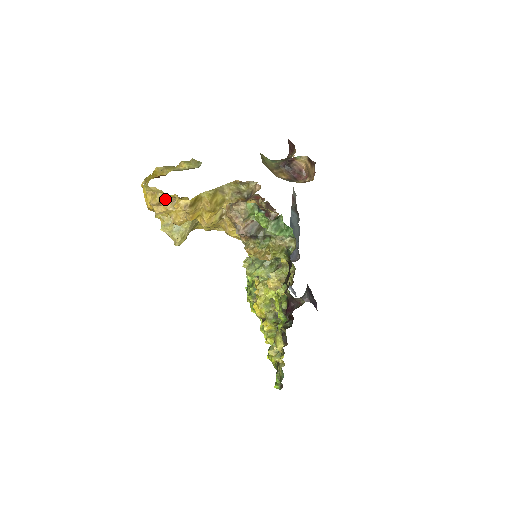
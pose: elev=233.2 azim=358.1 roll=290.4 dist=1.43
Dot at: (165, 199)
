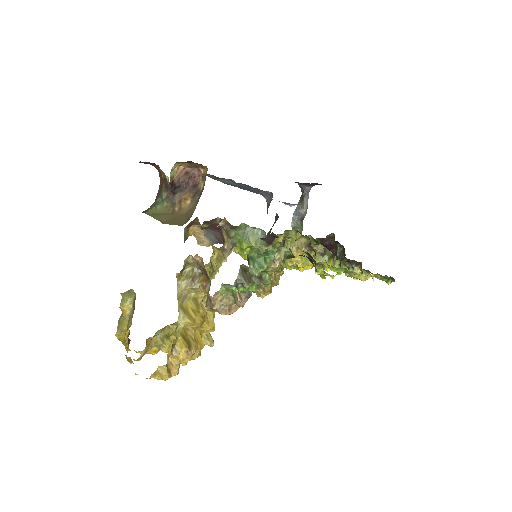
Dot at: (166, 364)
